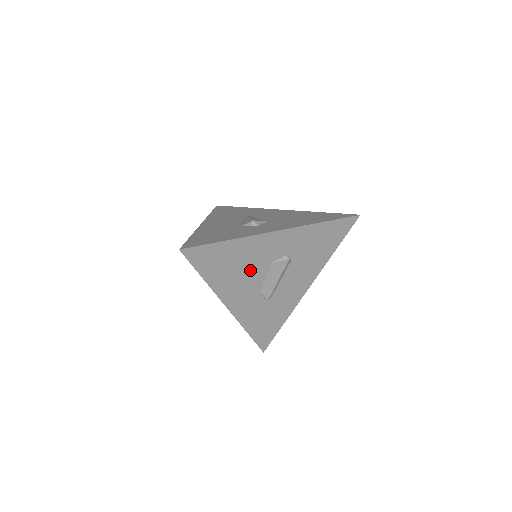
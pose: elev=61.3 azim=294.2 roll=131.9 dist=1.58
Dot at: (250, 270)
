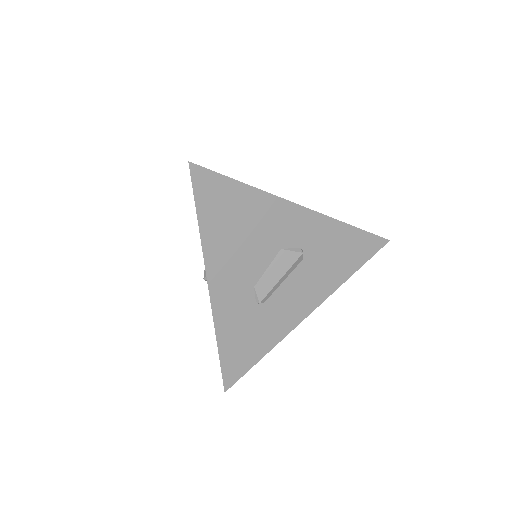
Dot at: (255, 245)
